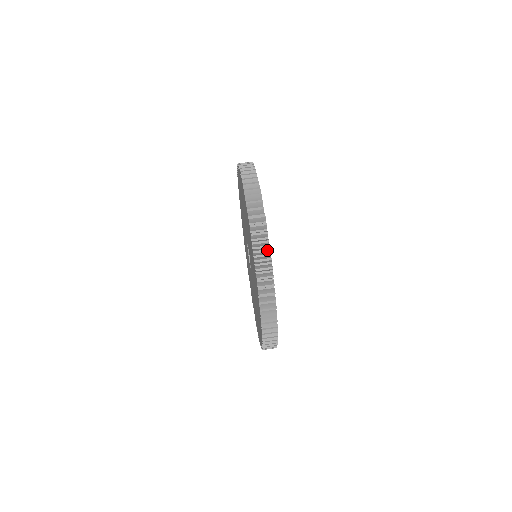
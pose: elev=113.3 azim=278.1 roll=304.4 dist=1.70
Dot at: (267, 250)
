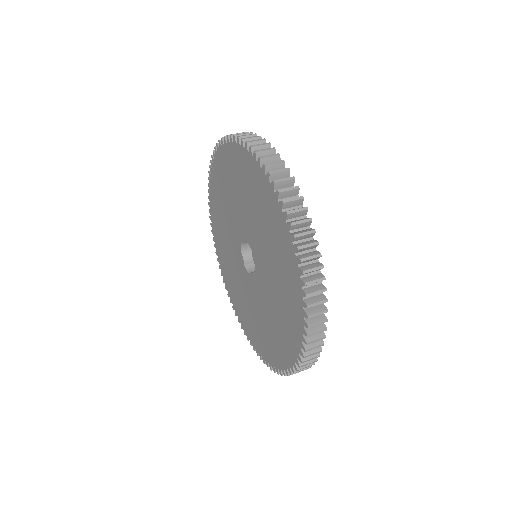
Dot at: (285, 169)
